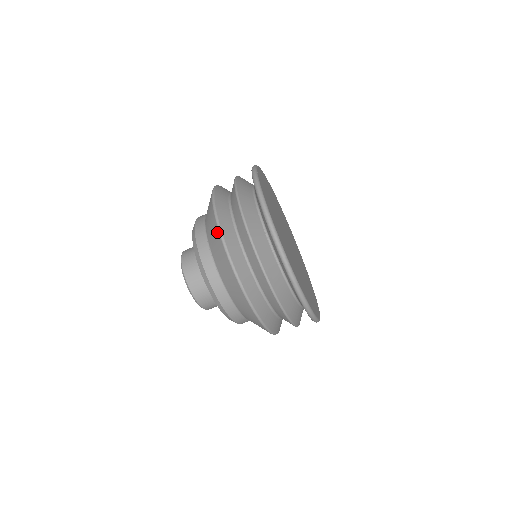
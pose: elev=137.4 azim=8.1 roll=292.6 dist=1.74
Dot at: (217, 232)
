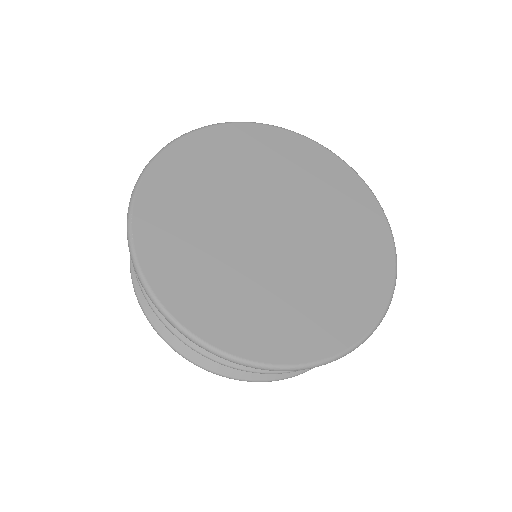
Dot at: occluded
